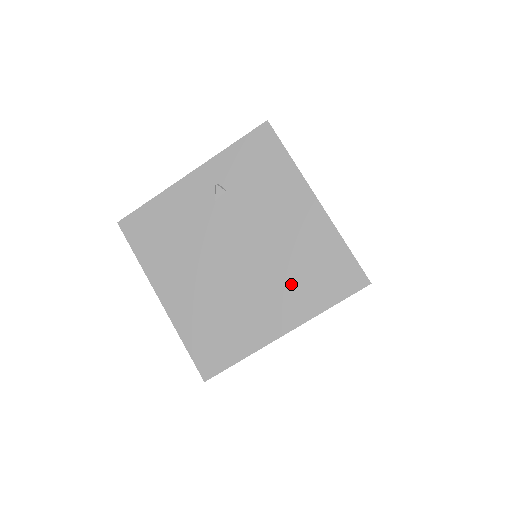
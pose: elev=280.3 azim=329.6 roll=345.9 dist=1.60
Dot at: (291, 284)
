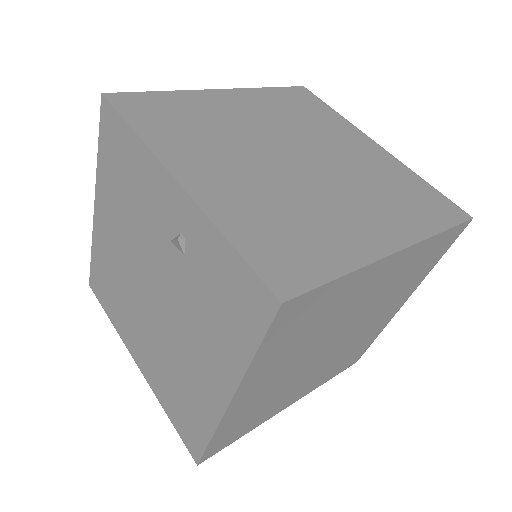
Dot at: (162, 369)
